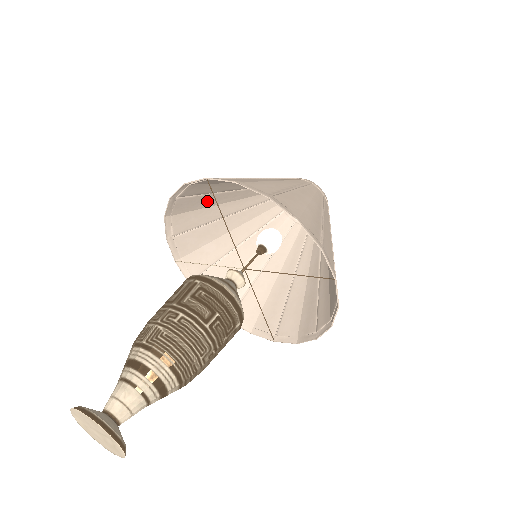
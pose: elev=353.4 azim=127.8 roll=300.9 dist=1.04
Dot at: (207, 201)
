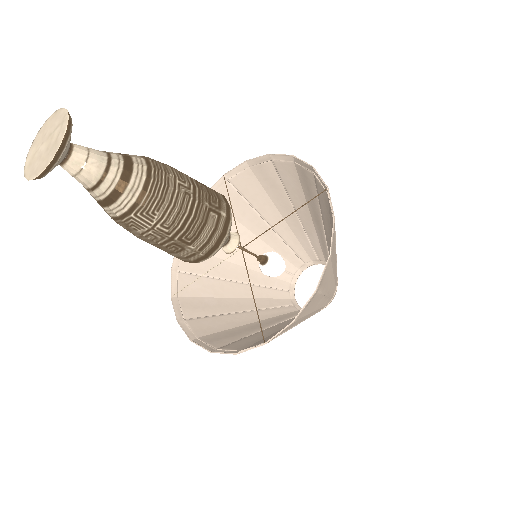
Dot at: occluded
